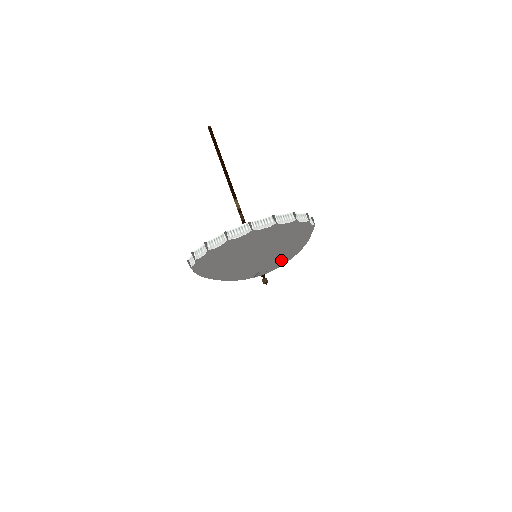
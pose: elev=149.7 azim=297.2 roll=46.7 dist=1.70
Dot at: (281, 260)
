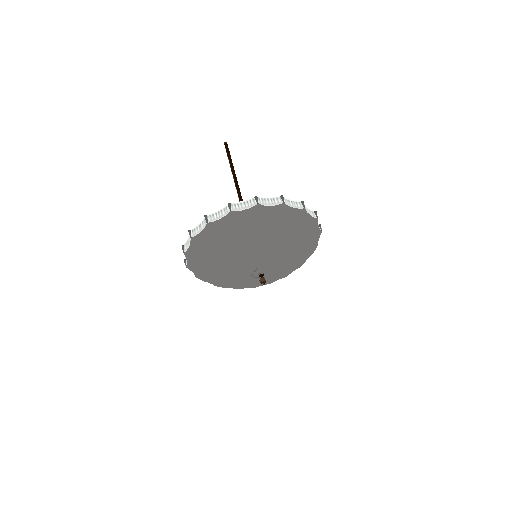
Dot at: (283, 257)
